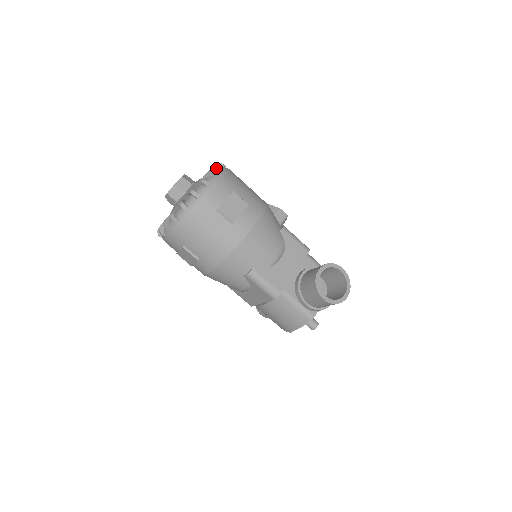
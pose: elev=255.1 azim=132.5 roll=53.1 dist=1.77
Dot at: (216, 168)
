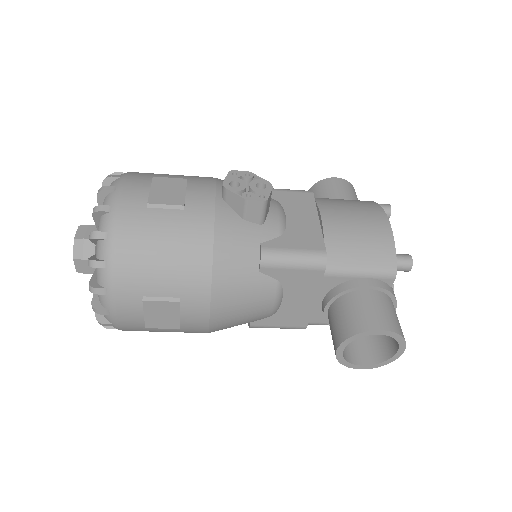
Dot at: (94, 266)
